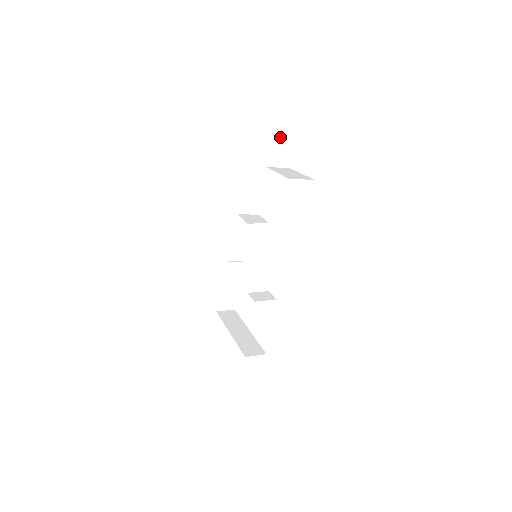
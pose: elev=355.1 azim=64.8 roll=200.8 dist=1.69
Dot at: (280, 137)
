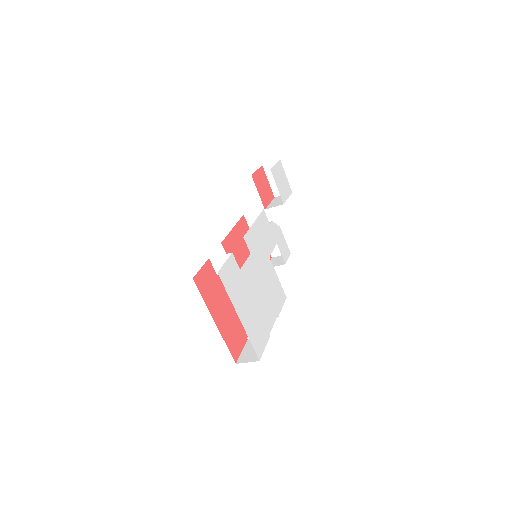
Dot at: (278, 200)
